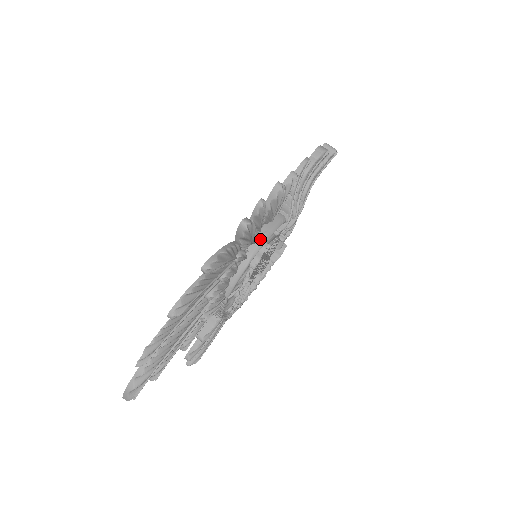
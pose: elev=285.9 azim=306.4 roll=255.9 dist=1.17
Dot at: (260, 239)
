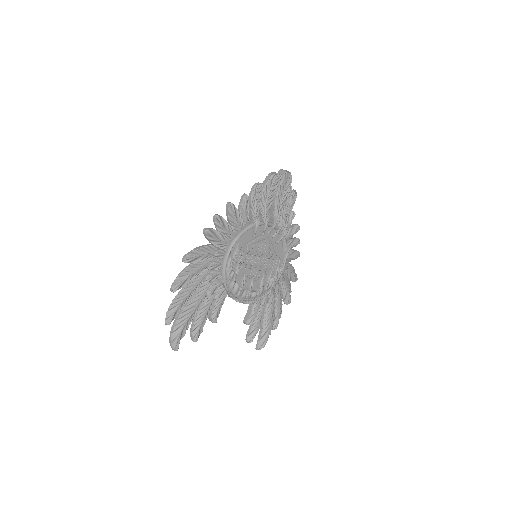
Dot at: (232, 240)
